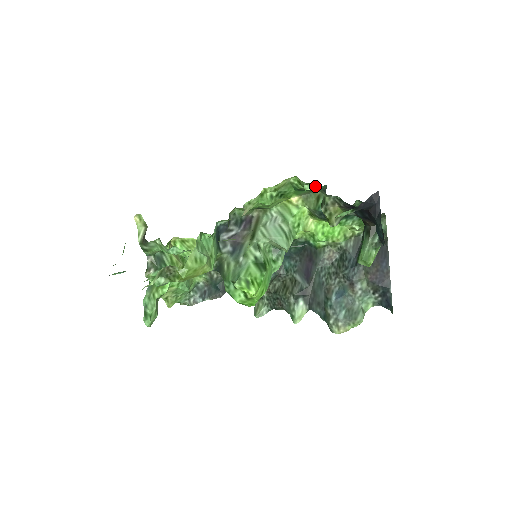
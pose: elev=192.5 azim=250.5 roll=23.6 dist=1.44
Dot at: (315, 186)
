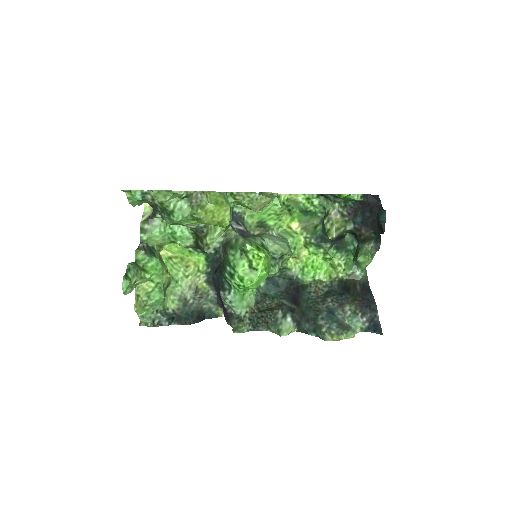
Dot at: (321, 201)
